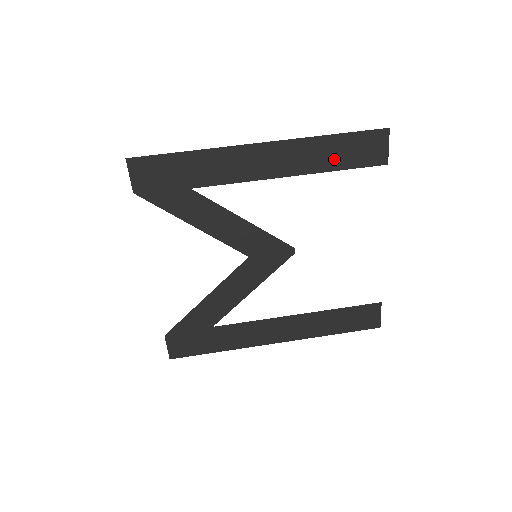
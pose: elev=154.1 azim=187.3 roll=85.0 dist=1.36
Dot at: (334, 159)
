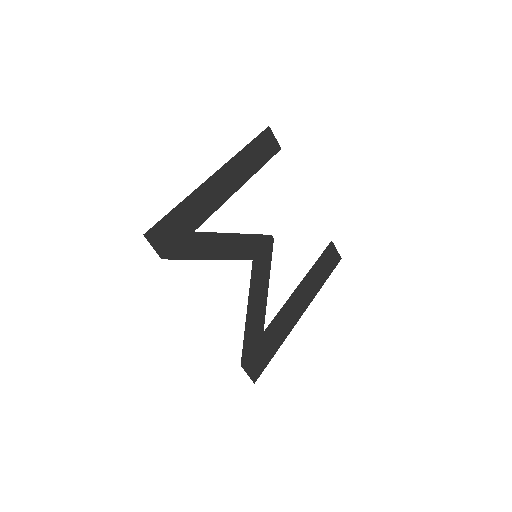
Dot at: (256, 161)
